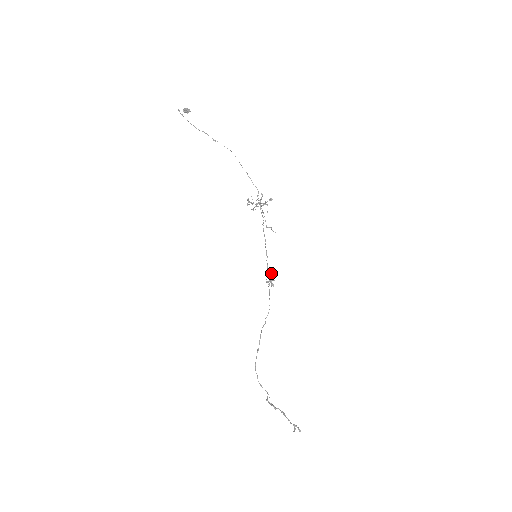
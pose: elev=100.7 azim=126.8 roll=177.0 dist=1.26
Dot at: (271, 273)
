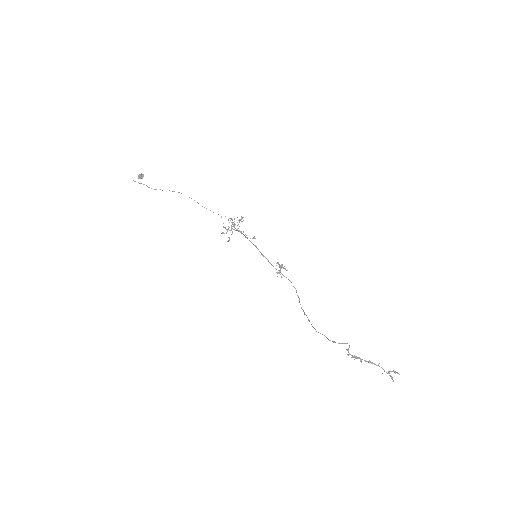
Dot at: (277, 262)
